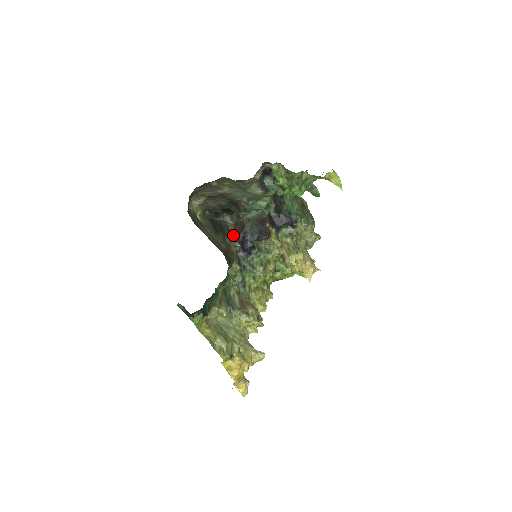
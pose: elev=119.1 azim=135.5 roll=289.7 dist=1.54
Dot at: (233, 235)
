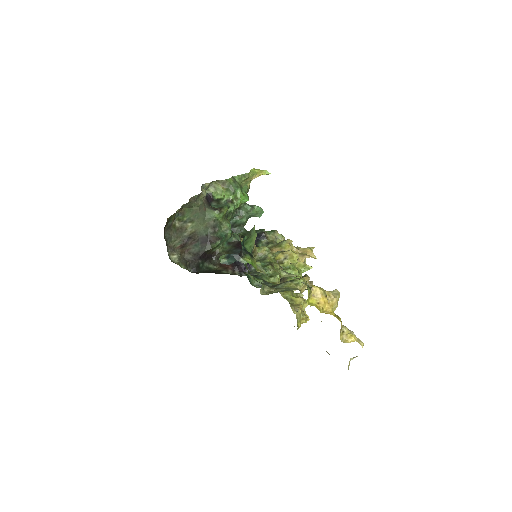
Dot at: (225, 269)
